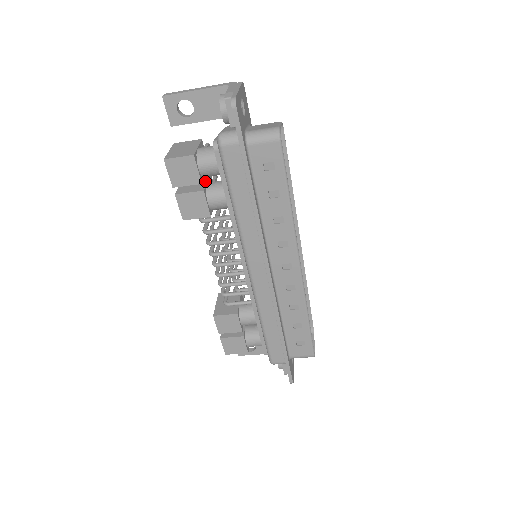
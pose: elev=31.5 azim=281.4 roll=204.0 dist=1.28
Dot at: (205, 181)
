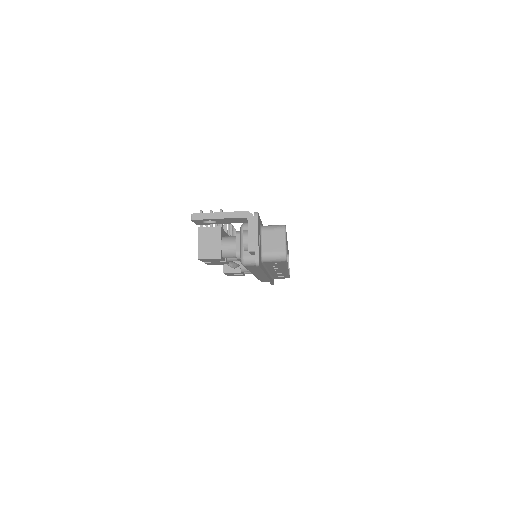
Dot at: occluded
